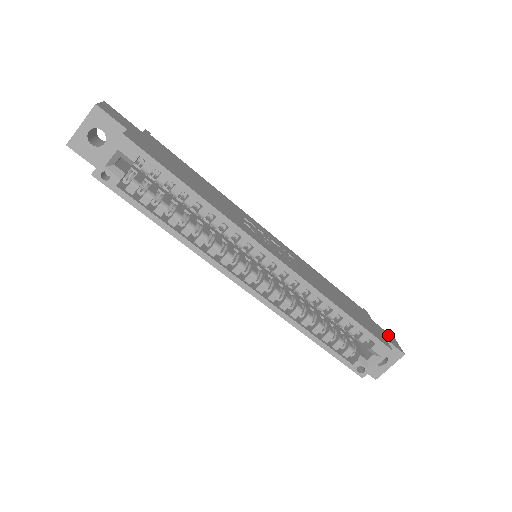
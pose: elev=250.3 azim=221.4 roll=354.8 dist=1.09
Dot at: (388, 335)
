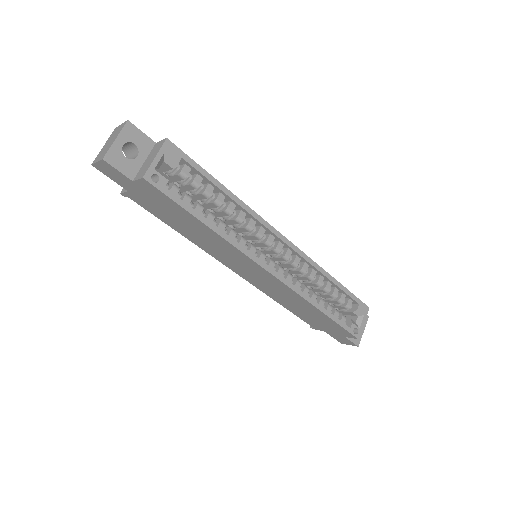
Dot at: occluded
